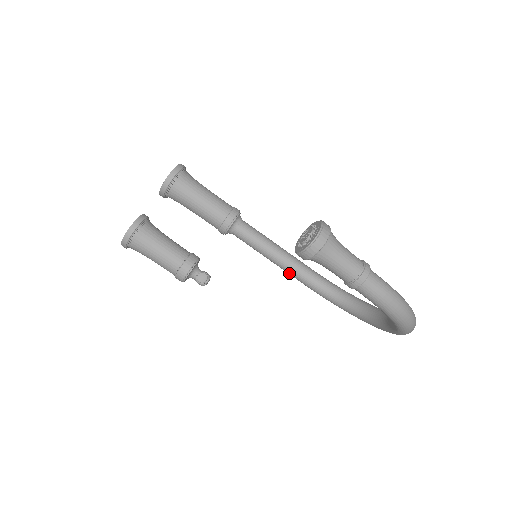
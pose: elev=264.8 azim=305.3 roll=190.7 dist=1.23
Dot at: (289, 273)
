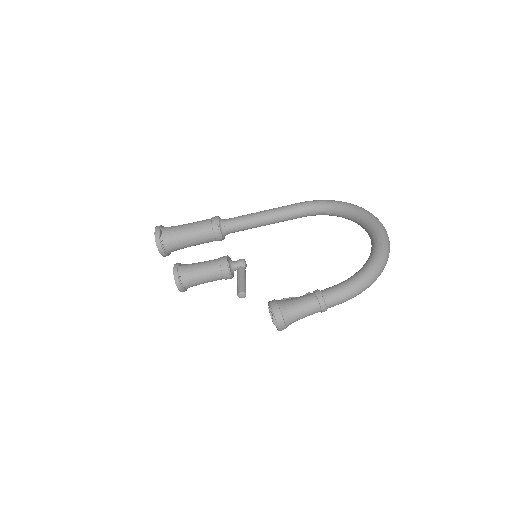
Dot at: occluded
